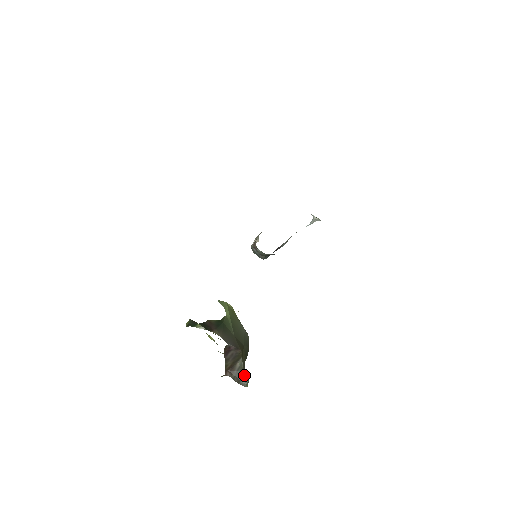
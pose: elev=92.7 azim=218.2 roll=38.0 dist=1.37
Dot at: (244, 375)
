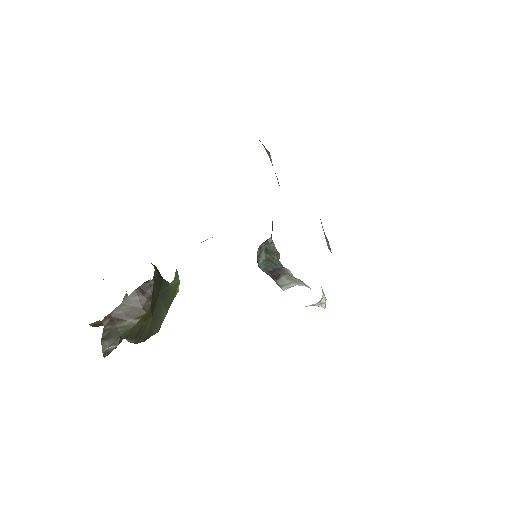
Dot at: (118, 338)
